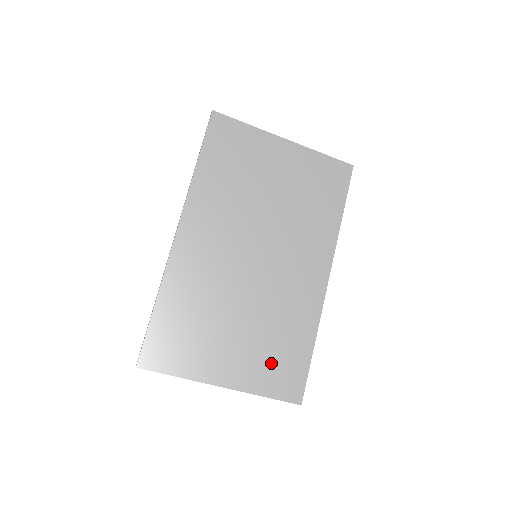
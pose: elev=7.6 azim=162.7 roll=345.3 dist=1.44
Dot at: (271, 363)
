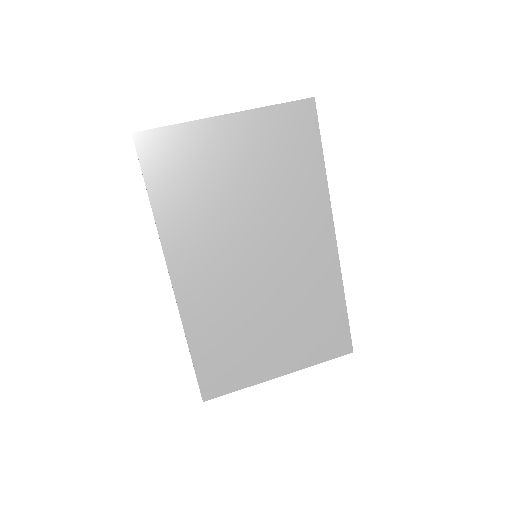
Dot at: (313, 336)
